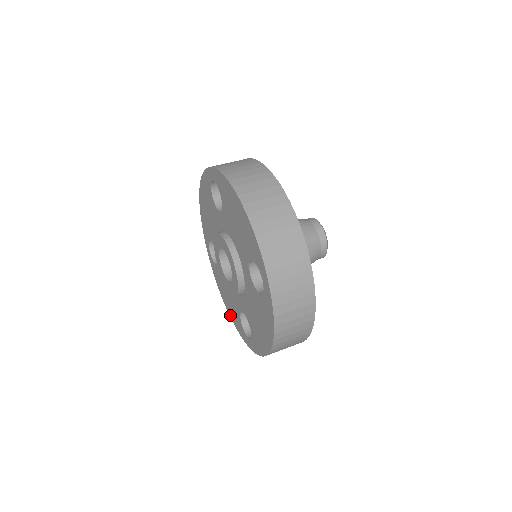
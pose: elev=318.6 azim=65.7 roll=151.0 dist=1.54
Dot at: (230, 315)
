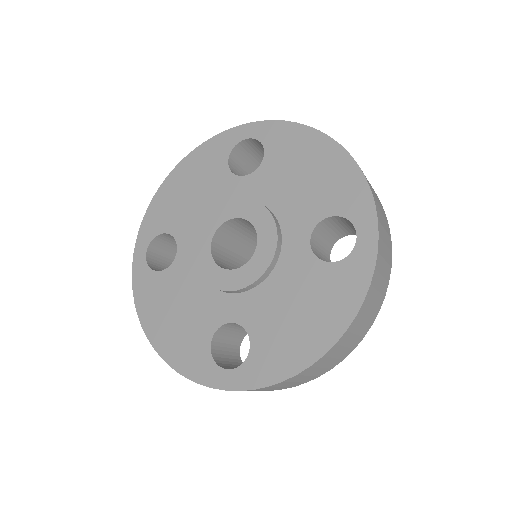
Dot at: (162, 351)
